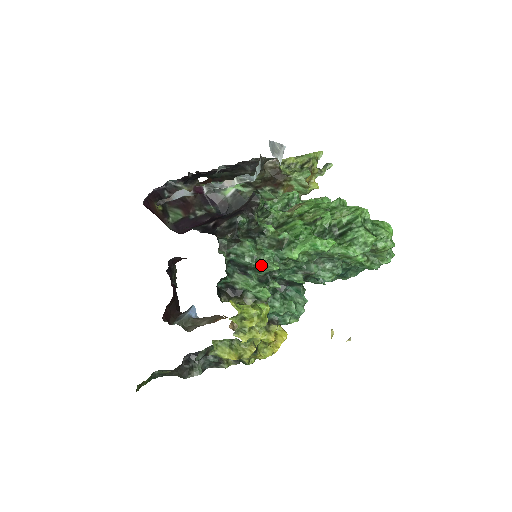
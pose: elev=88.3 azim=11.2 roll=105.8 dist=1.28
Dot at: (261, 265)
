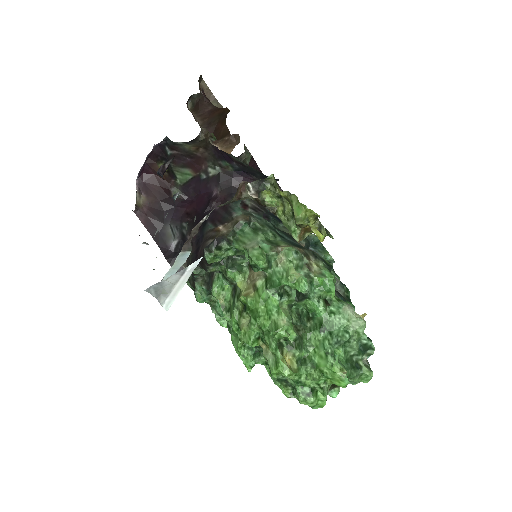
Dot at: occluded
